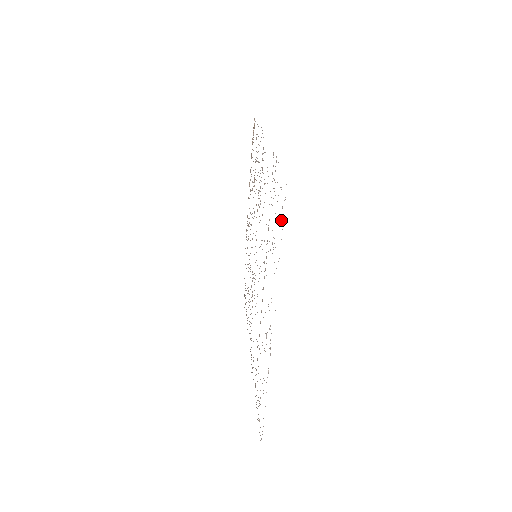
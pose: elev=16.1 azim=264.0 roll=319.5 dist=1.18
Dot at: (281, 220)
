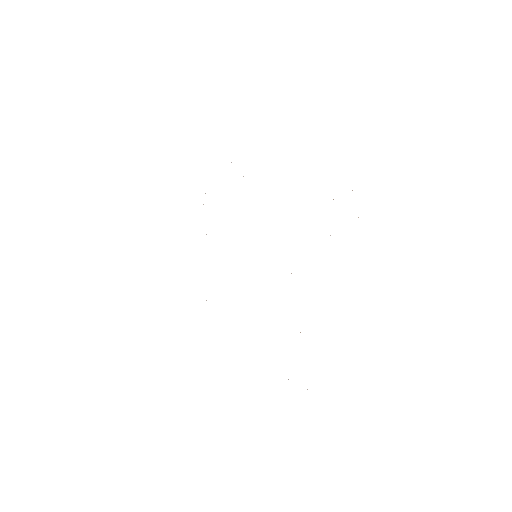
Dot at: occluded
